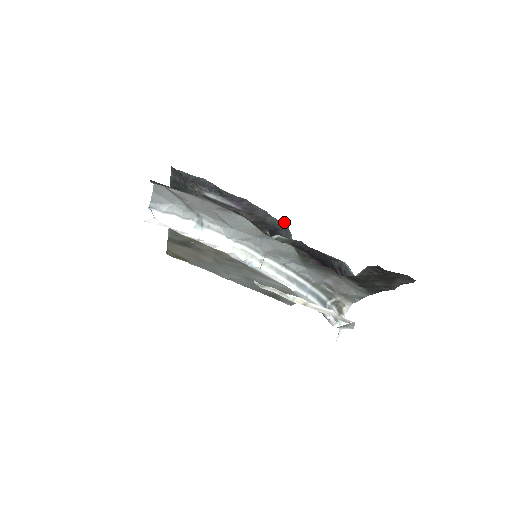
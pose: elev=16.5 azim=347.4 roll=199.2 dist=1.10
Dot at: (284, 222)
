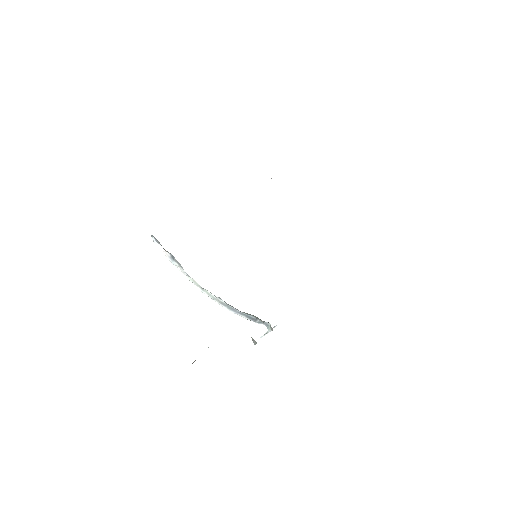
Dot at: occluded
